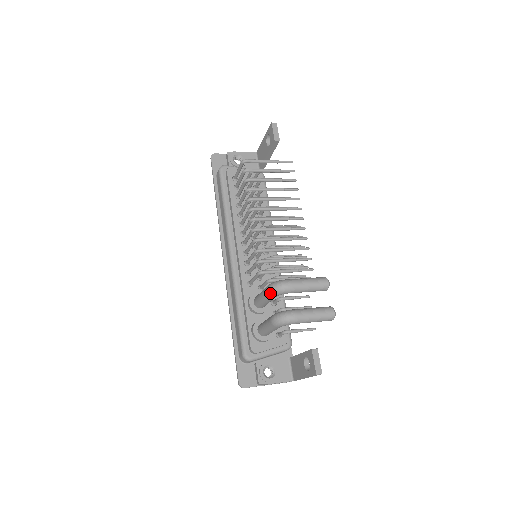
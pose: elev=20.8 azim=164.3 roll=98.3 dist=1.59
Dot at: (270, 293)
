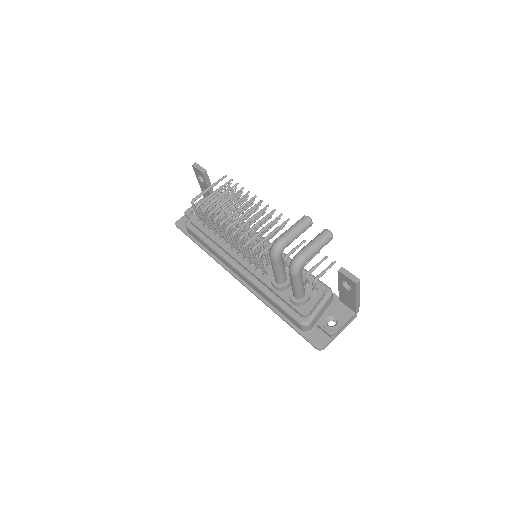
Dot at: (274, 258)
